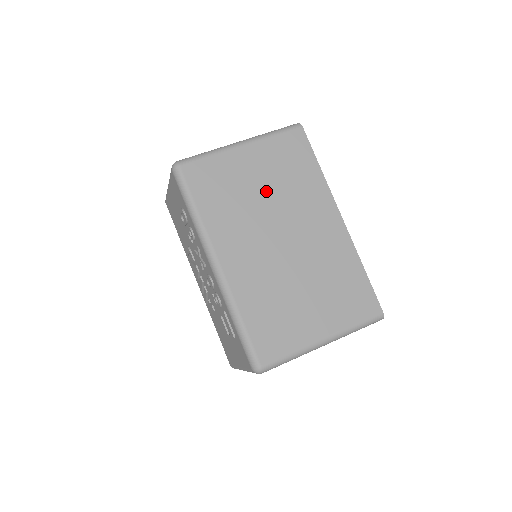
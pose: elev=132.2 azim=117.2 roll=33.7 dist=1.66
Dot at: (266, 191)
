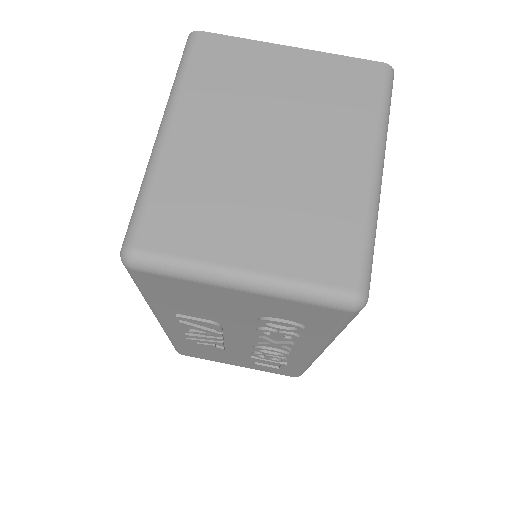
Dot at: occluded
